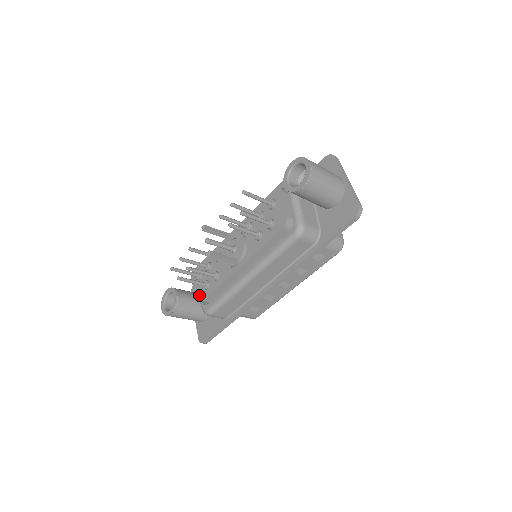
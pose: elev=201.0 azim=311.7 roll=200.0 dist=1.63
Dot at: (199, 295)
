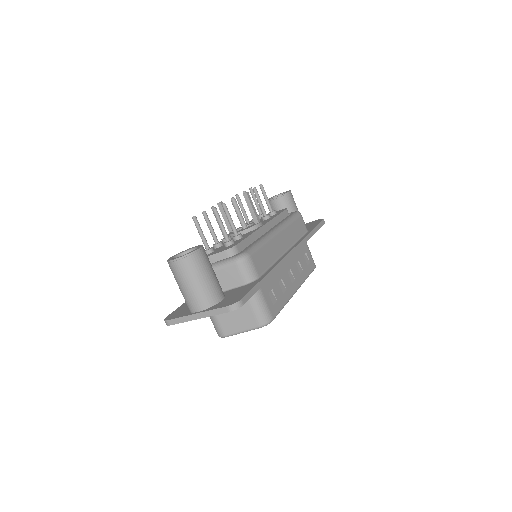
Dot at: (225, 249)
